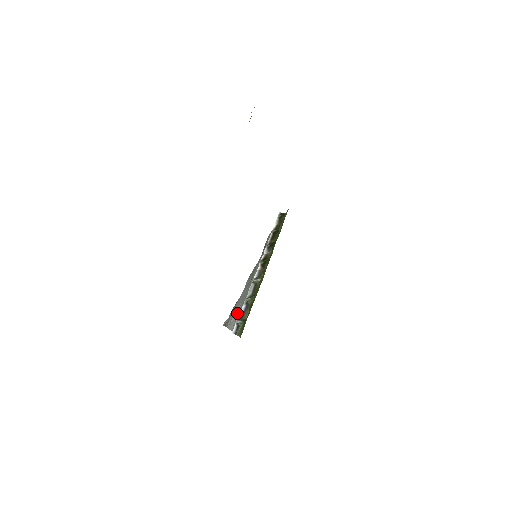
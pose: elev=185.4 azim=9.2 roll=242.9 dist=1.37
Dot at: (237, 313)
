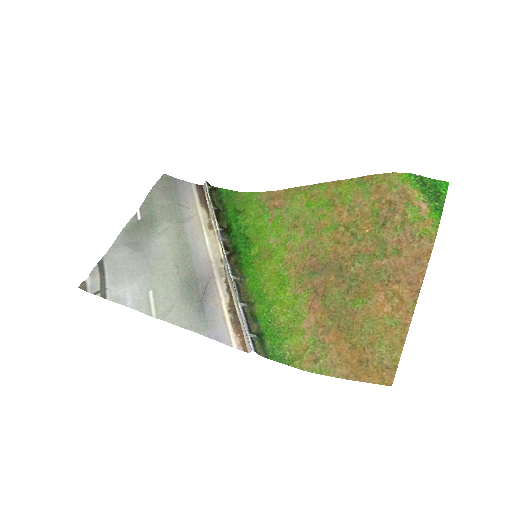
Dot at: (147, 291)
